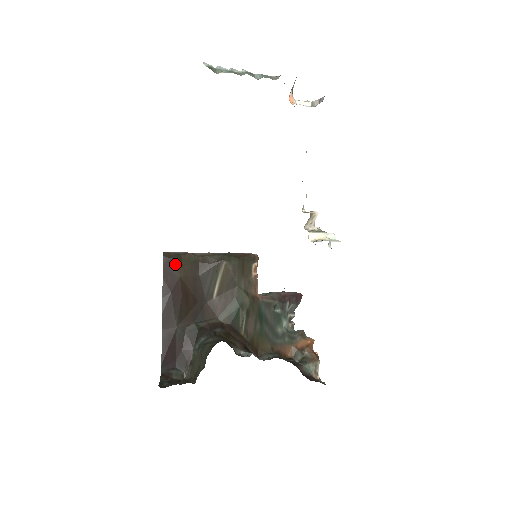
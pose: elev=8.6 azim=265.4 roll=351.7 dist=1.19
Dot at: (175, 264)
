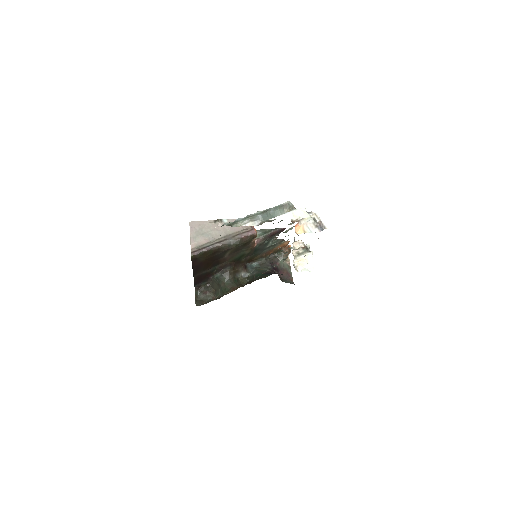
Dot at: (200, 258)
